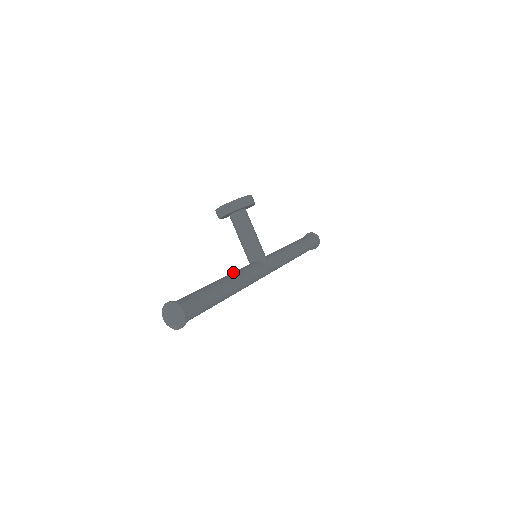
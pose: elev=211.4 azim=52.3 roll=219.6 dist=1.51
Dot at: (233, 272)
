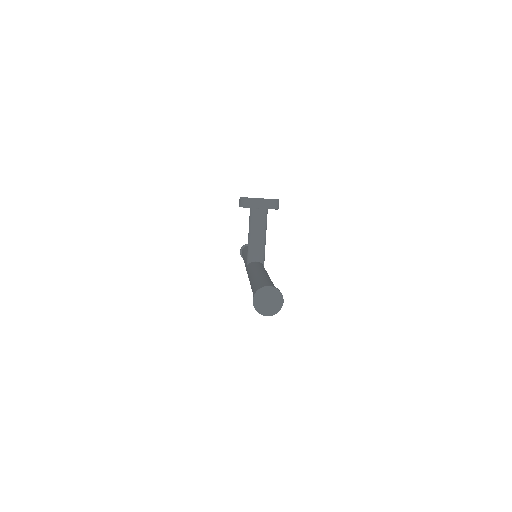
Dot at: (261, 268)
